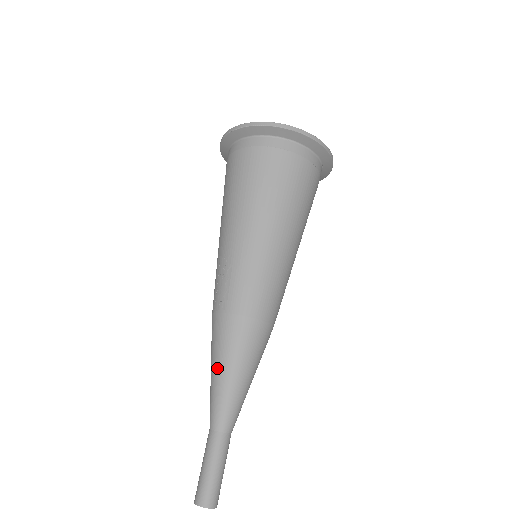
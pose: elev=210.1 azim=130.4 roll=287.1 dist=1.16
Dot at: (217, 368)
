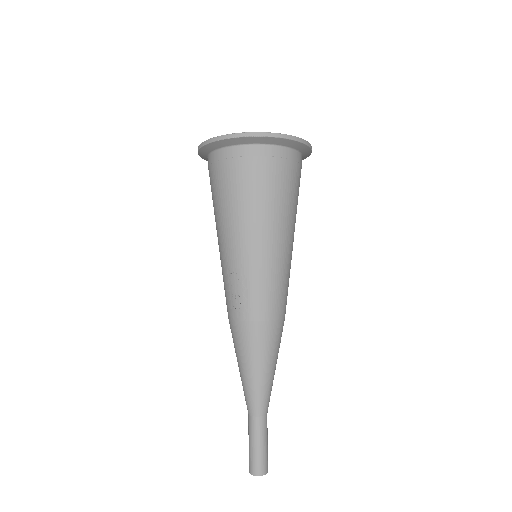
Dot at: (249, 368)
